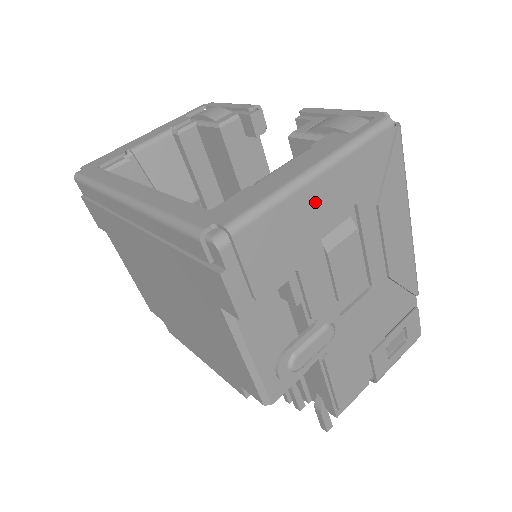
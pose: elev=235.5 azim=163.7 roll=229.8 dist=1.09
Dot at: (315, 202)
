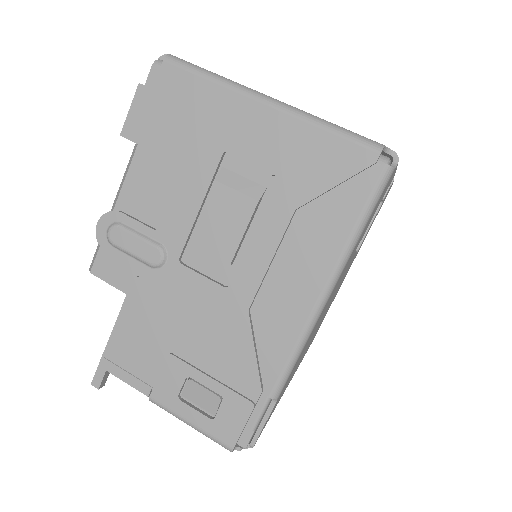
Dot at: (241, 120)
